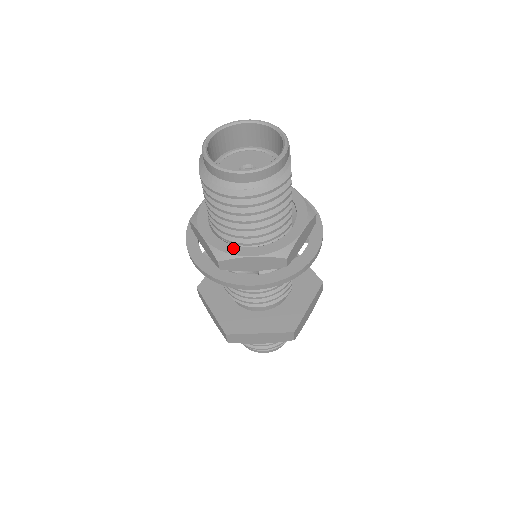
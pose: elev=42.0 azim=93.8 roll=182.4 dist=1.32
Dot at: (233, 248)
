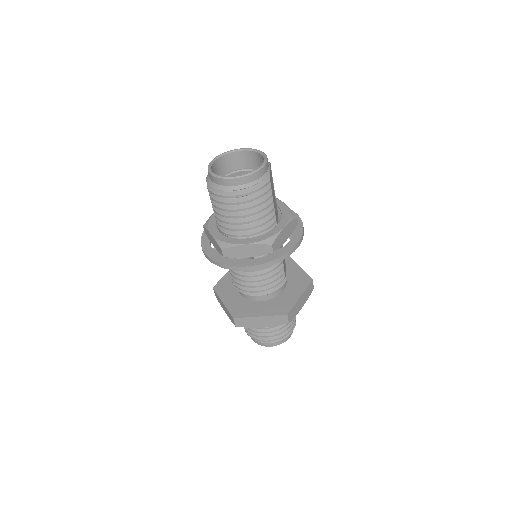
Dot at: (233, 240)
